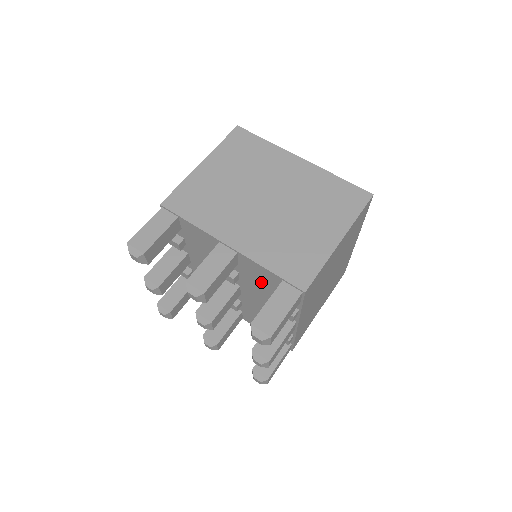
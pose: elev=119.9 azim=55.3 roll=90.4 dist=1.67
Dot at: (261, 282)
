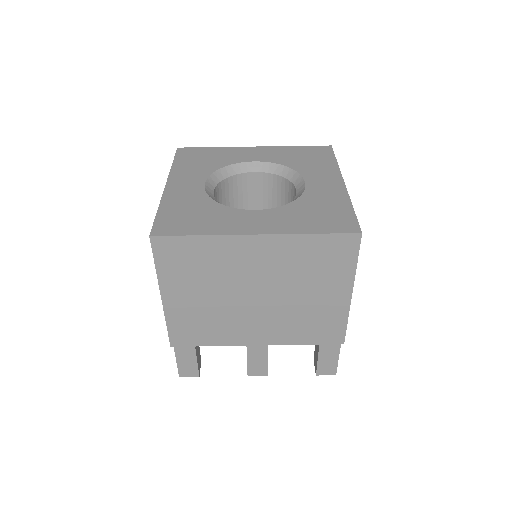
Dot at: occluded
